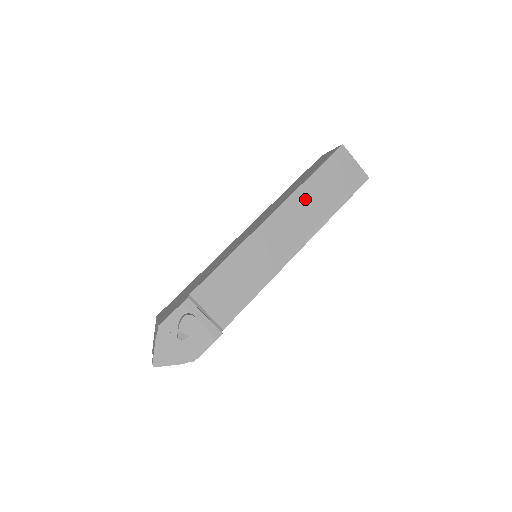
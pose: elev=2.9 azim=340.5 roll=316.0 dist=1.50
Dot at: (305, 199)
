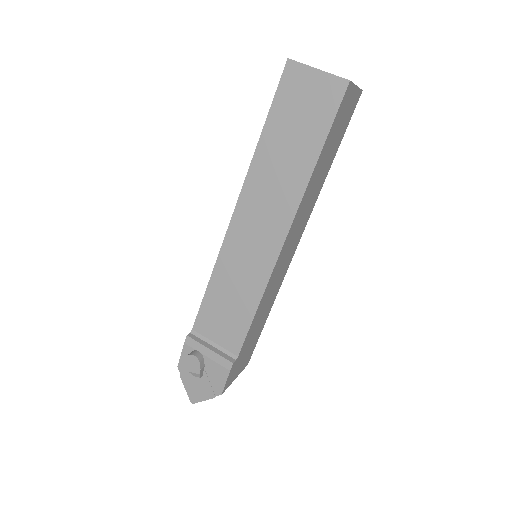
Dot at: (267, 168)
